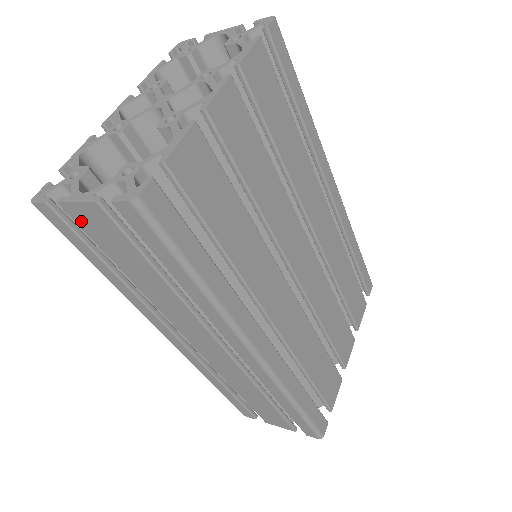
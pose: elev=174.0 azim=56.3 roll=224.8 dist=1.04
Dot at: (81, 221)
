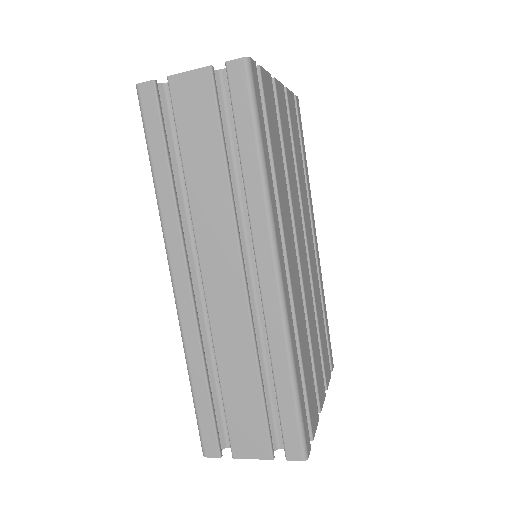
Dot at: (179, 95)
